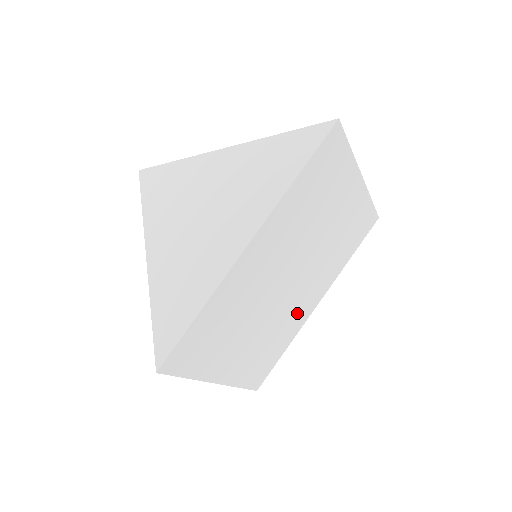
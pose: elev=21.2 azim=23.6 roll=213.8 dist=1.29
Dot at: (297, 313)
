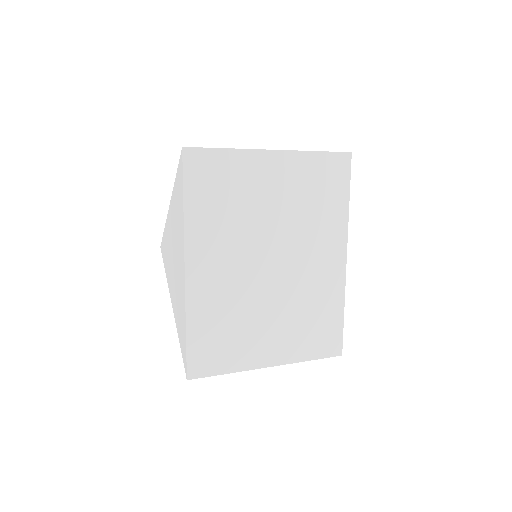
Dot at: (320, 279)
